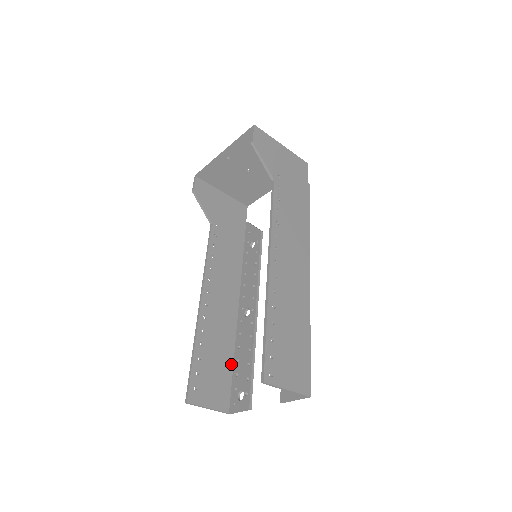
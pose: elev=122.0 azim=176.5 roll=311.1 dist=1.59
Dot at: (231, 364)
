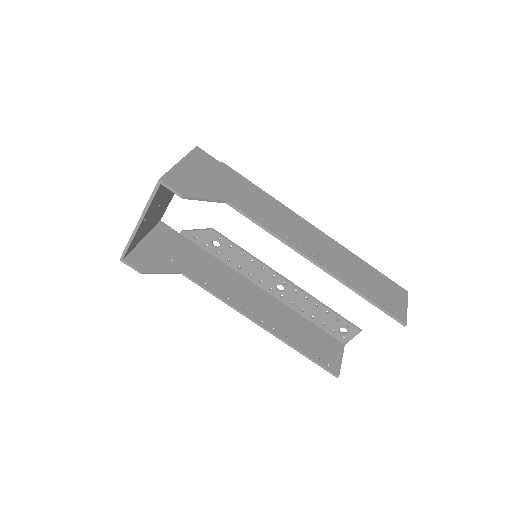
Dot at: (311, 324)
